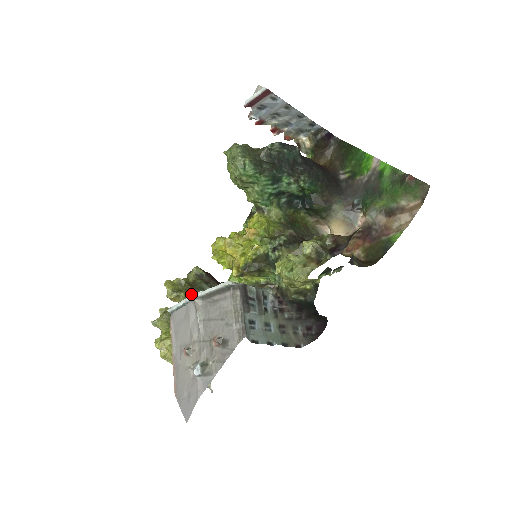
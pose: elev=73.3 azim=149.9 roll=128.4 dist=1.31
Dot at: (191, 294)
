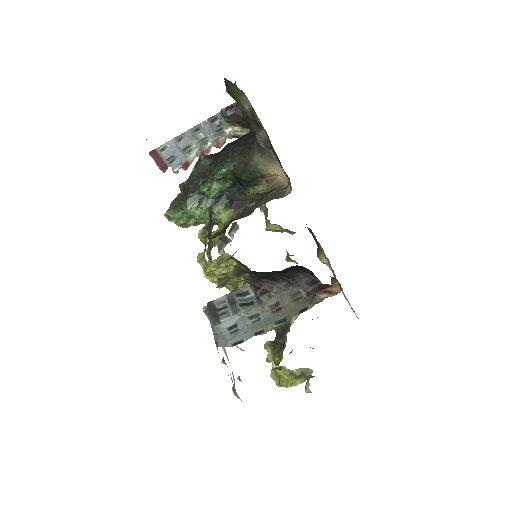
Dot at: occluded
